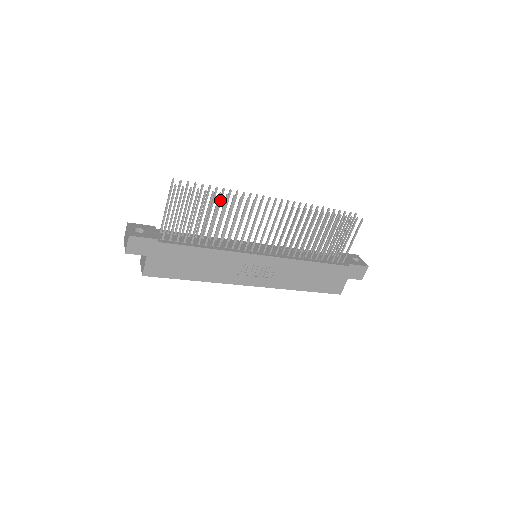
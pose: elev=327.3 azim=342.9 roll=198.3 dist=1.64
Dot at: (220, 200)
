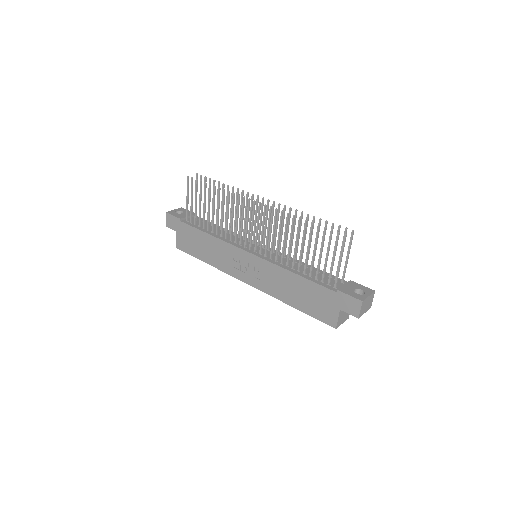
Dot at: (227, 195)
